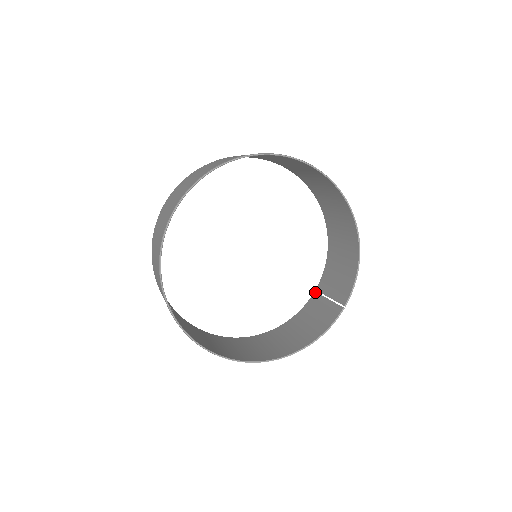
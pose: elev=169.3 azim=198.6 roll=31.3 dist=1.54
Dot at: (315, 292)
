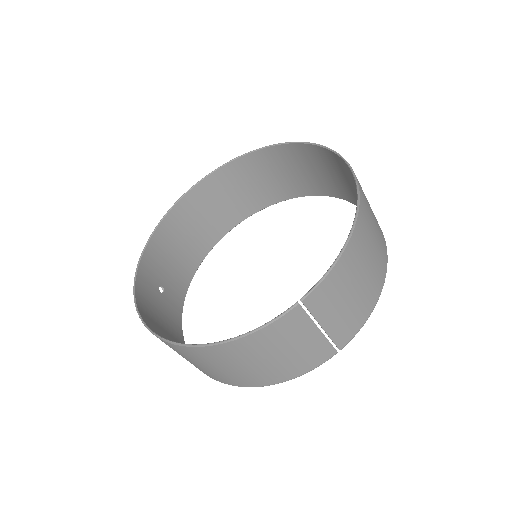
Dot at: (334, 349)
